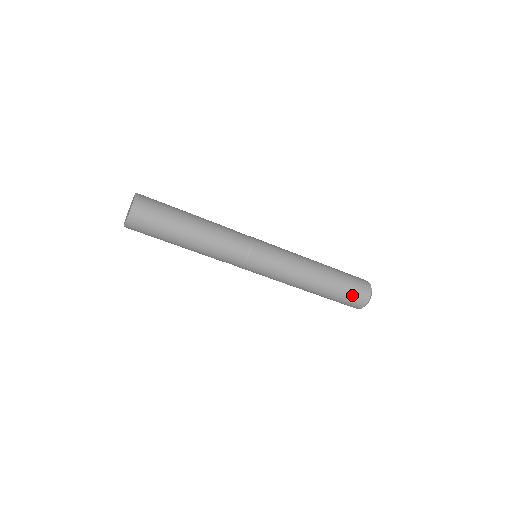
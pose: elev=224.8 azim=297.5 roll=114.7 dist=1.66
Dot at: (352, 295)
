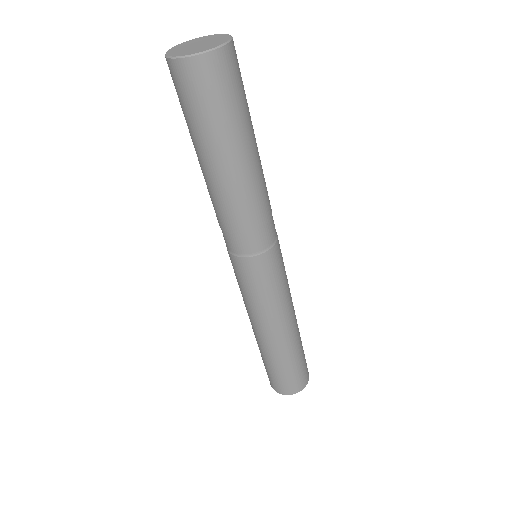
Dot at: (305, 361)
